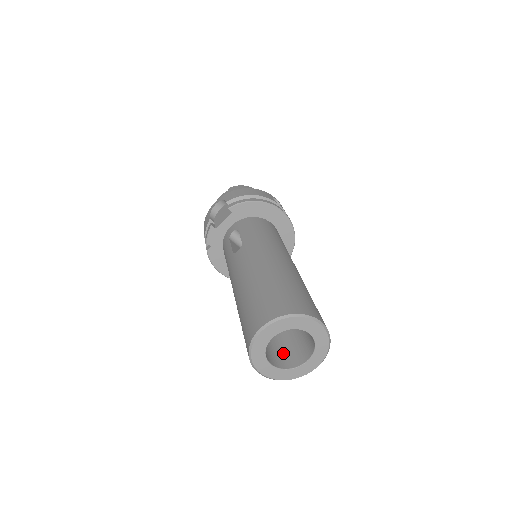
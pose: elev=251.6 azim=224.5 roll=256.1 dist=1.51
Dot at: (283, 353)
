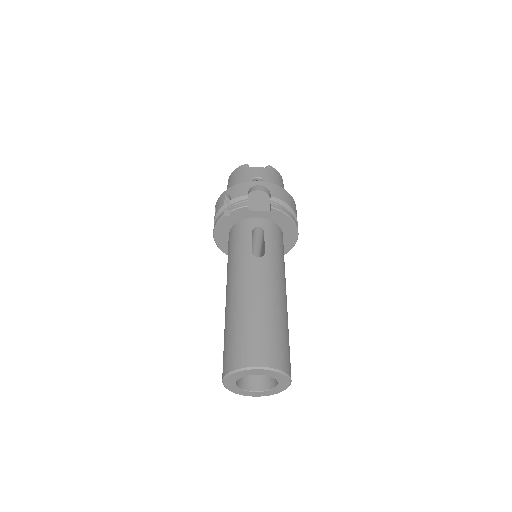
Dot at: occluded
